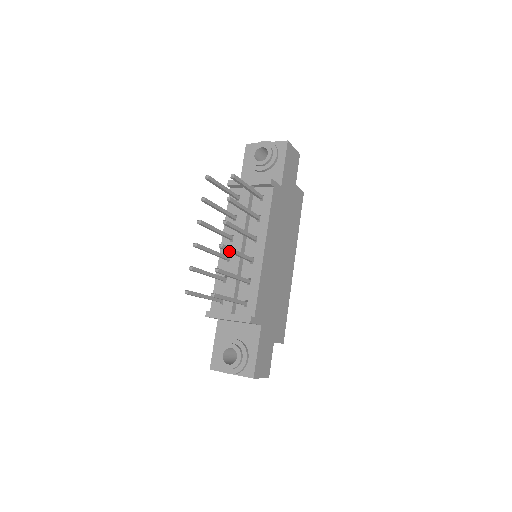
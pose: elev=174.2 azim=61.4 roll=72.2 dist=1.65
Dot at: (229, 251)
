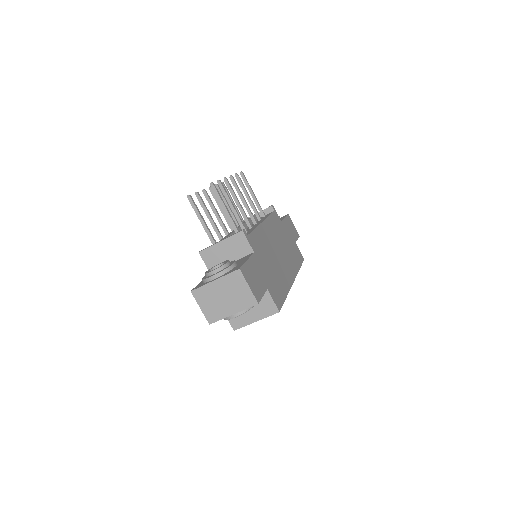
Dot at: (231, 190)
